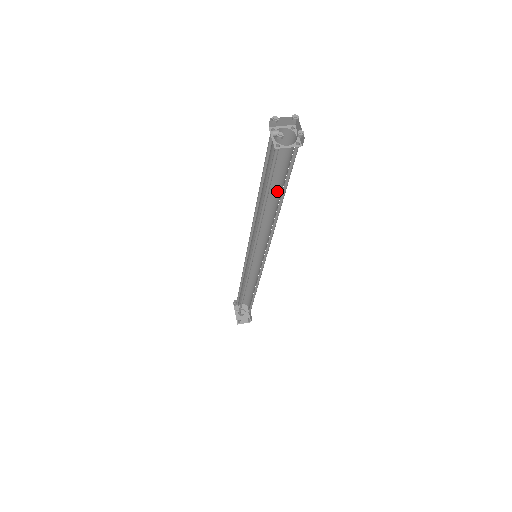
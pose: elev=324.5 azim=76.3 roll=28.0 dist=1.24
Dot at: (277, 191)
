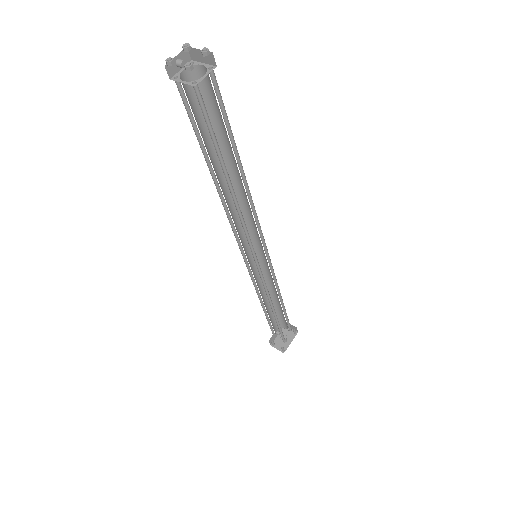
Dot at: (236, 165)
